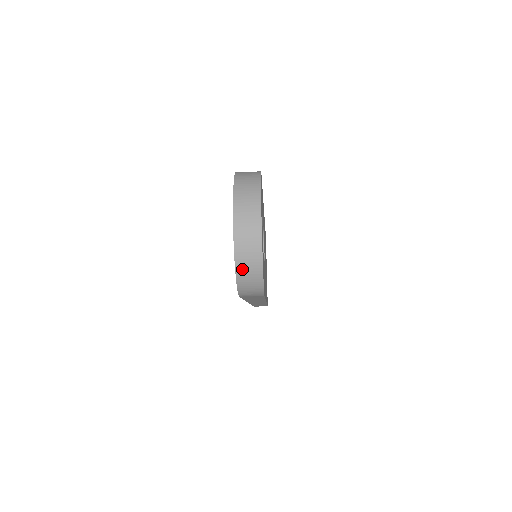
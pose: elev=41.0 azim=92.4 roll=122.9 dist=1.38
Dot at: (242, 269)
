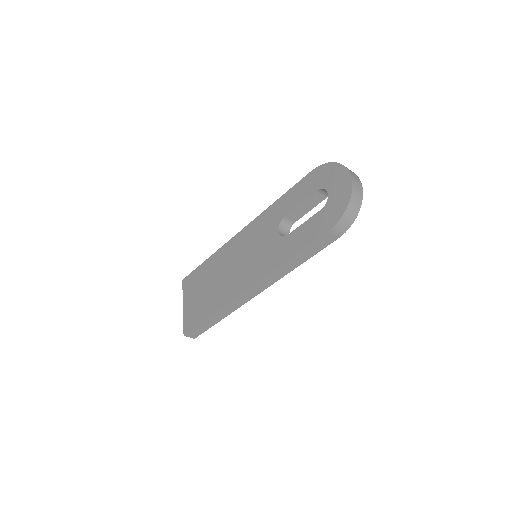
Dot at: (352, 203)
